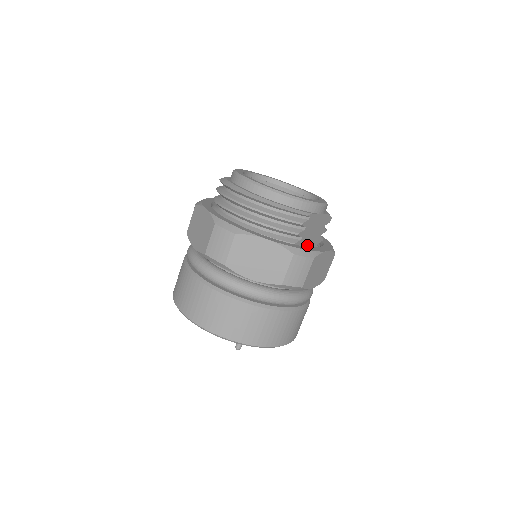
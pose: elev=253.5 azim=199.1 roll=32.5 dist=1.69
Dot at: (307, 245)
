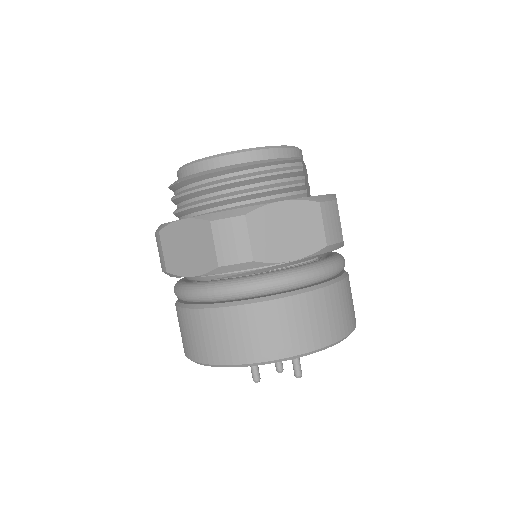
Dot at: occluded
